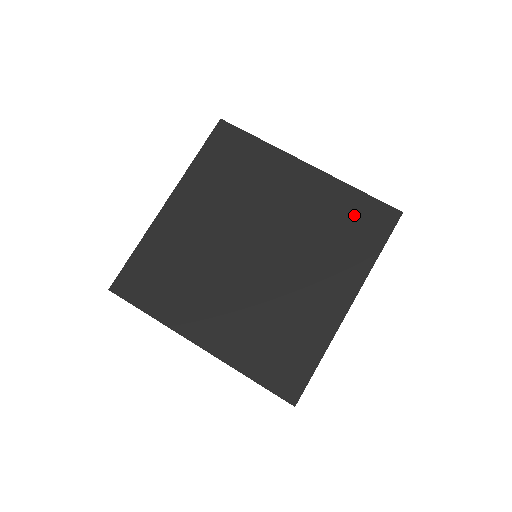
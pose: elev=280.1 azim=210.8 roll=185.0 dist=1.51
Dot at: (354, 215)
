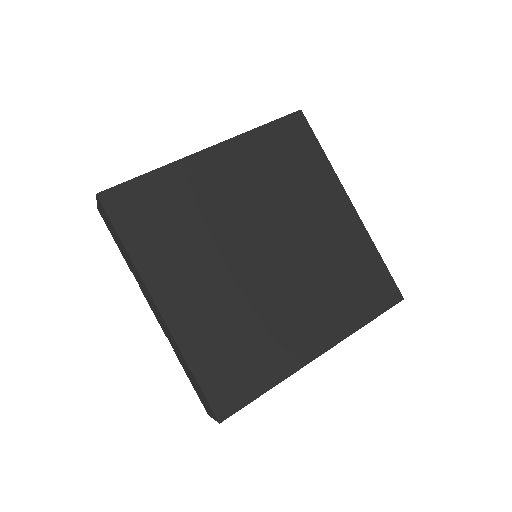
Dot at: (281, 147)
